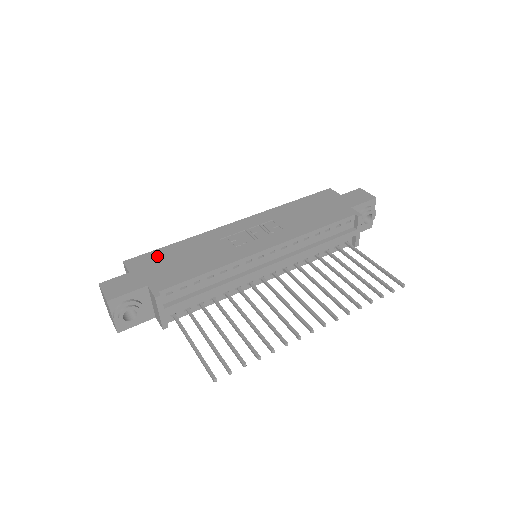
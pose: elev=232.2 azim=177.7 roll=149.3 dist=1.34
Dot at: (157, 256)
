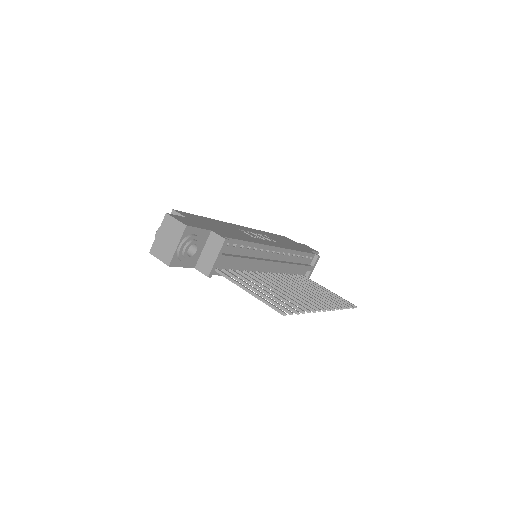
Dot at: (200, 218)
